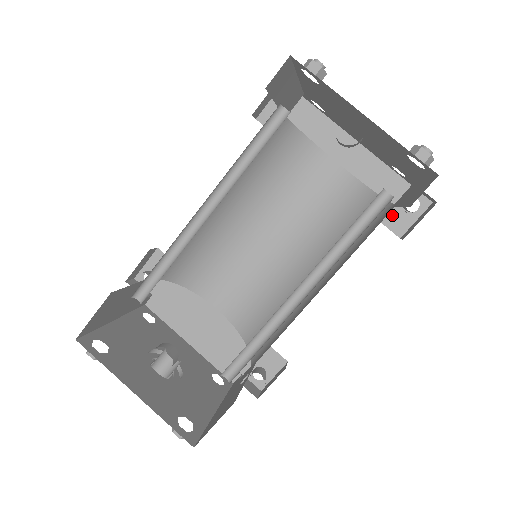
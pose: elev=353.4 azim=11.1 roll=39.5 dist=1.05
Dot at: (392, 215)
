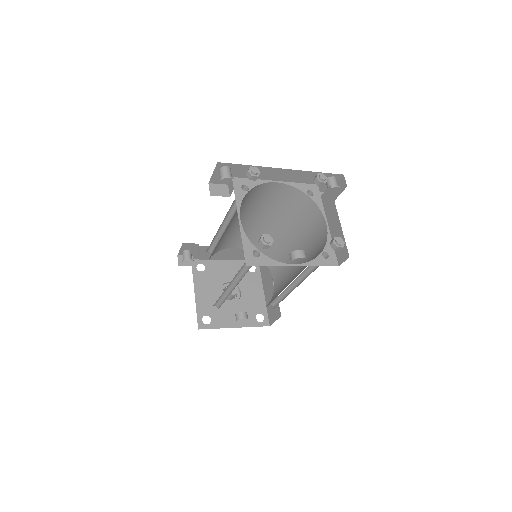
Dot at: (320, 187)
